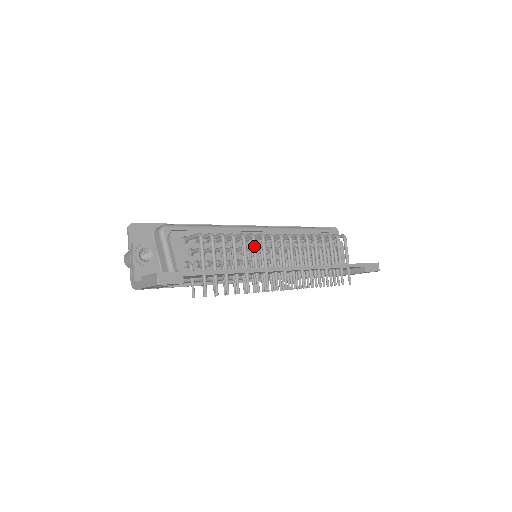
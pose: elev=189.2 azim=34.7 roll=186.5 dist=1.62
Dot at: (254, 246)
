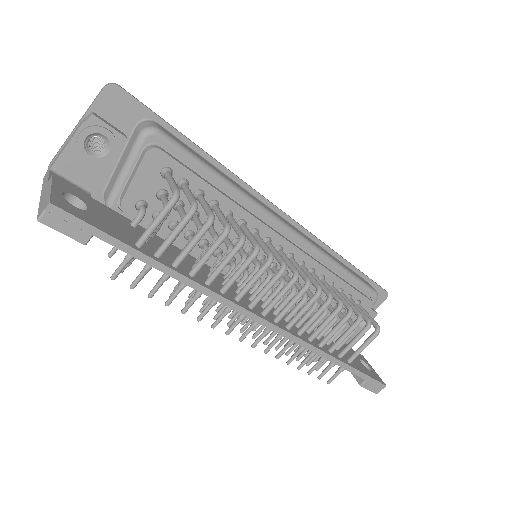
Dot at: (245, 264)
